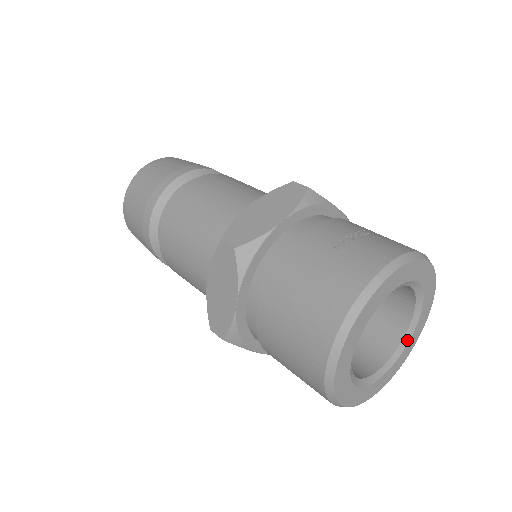
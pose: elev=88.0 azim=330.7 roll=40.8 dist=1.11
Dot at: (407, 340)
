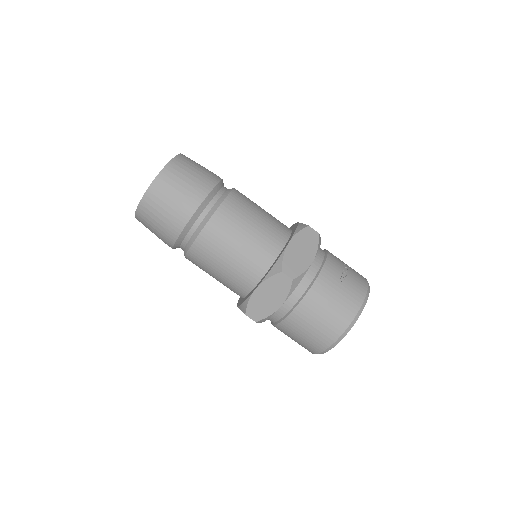
Dot at: occluded
